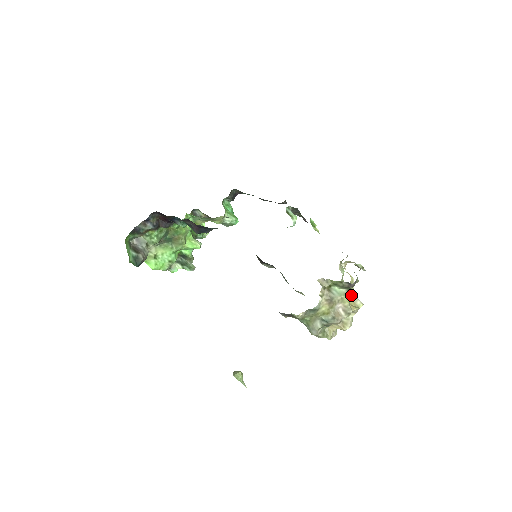
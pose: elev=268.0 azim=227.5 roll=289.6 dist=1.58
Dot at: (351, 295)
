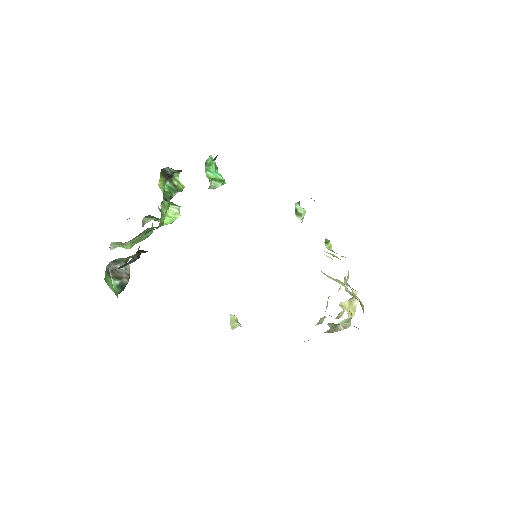
Dot at: (351, 299)
